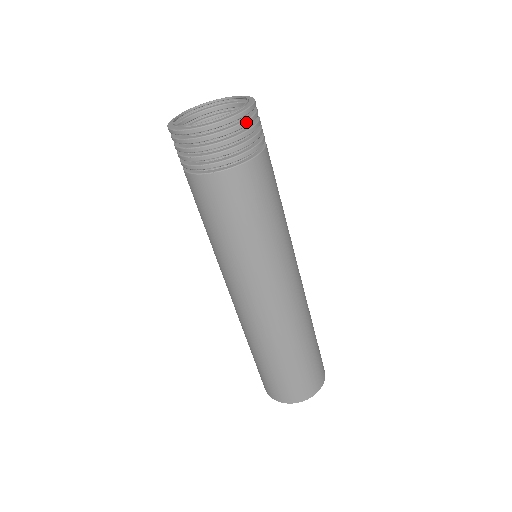
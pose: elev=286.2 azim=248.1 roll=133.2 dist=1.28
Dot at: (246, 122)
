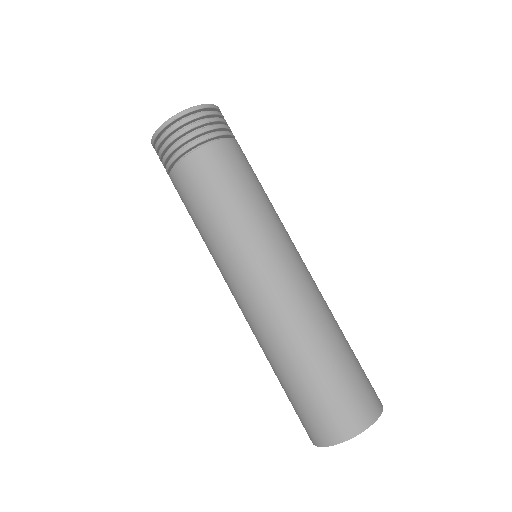
Dot at: (220, 113)
